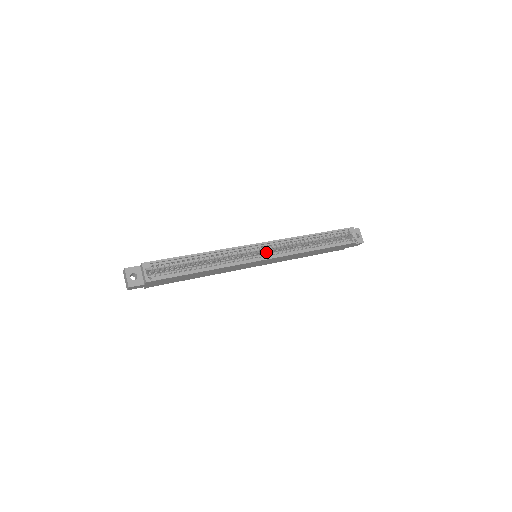
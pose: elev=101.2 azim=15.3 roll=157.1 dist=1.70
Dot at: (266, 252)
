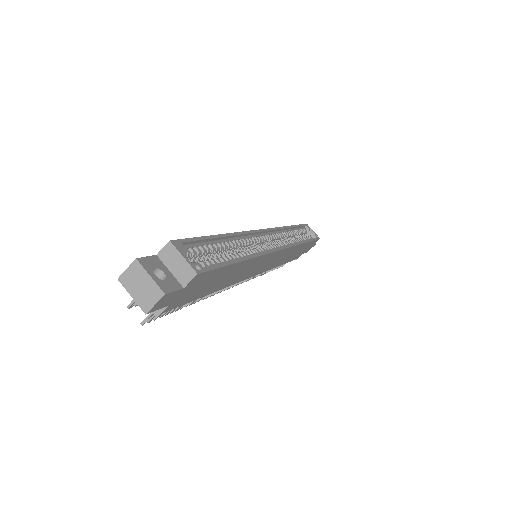
Dot at: occluded
